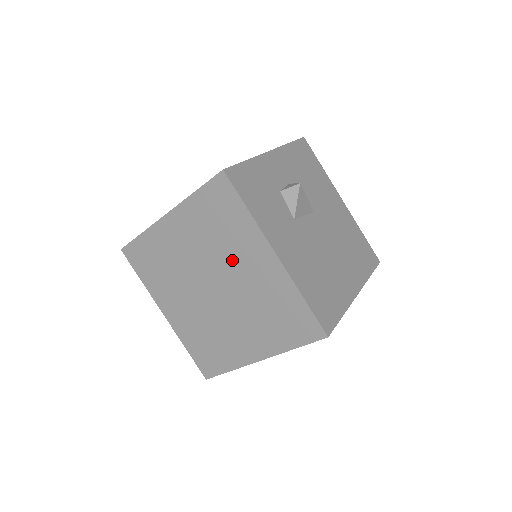
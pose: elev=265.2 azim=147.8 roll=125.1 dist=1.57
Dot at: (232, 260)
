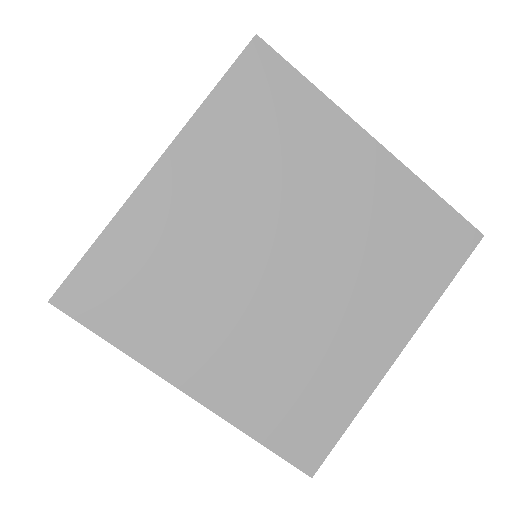
Dot at: (308, 189)
